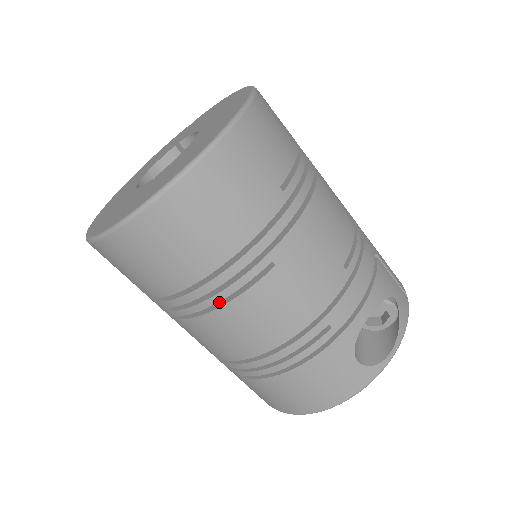
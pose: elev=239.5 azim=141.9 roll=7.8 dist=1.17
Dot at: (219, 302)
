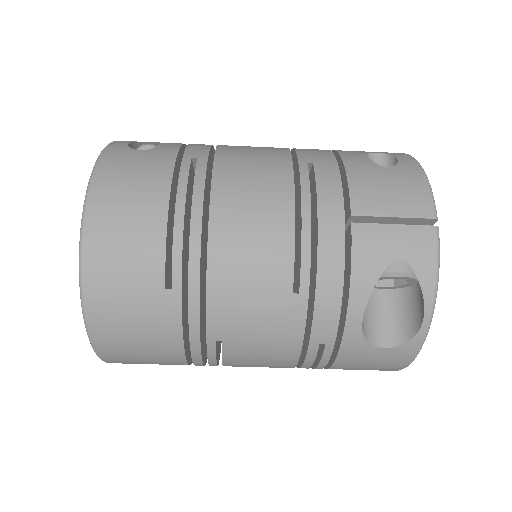
Dot at: occluded
